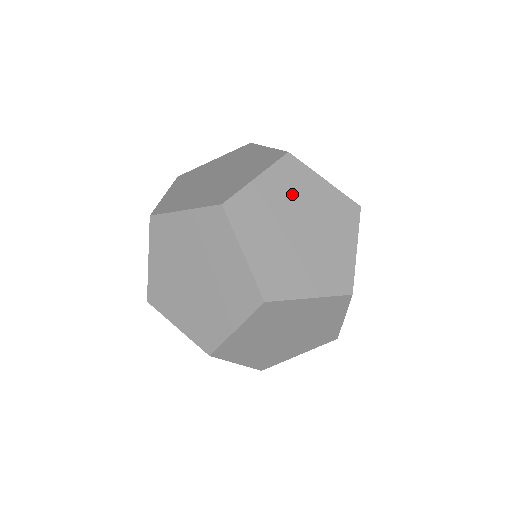
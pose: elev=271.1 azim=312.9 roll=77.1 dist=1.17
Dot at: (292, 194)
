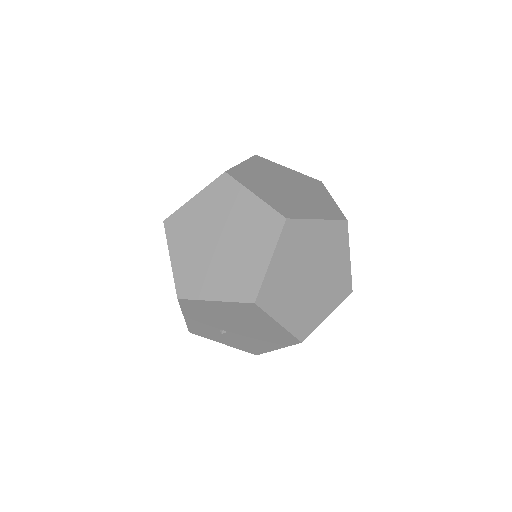
Dot at: (271, 172)
